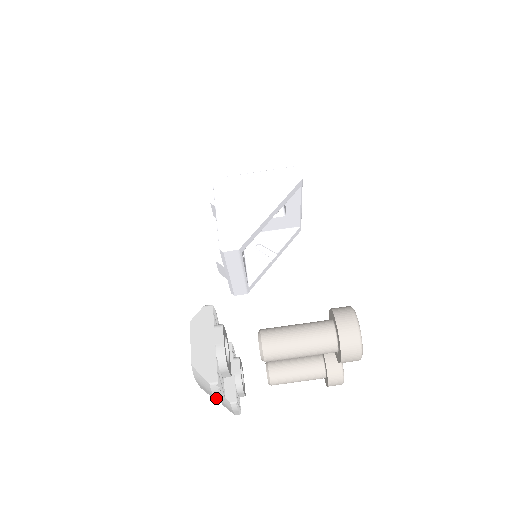
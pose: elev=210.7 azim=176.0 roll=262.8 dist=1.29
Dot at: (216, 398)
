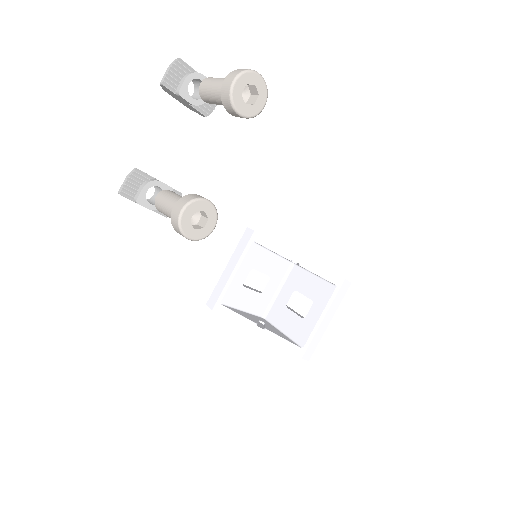
Dot at: (164, 75)
